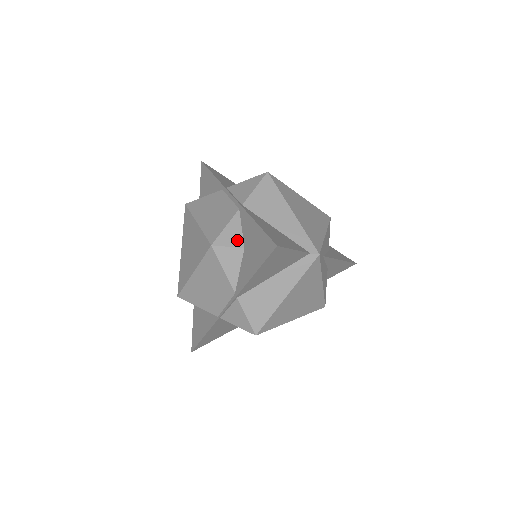
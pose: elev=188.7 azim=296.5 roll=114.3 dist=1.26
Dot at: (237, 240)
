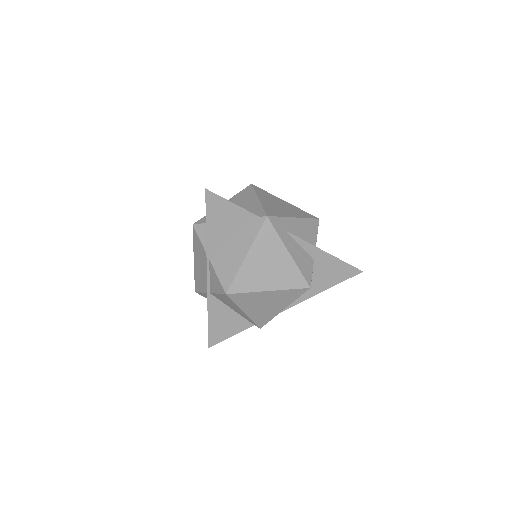
Dot at: occluded
